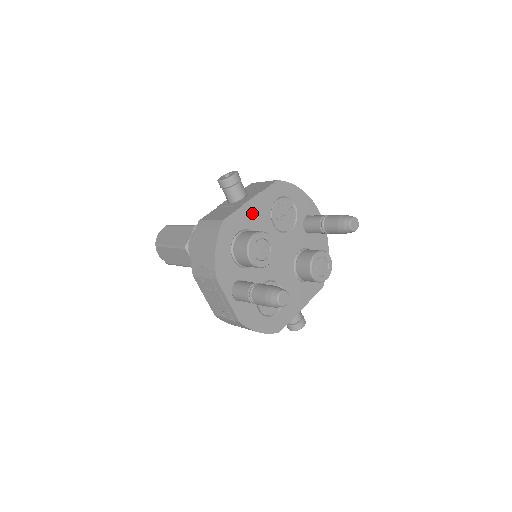
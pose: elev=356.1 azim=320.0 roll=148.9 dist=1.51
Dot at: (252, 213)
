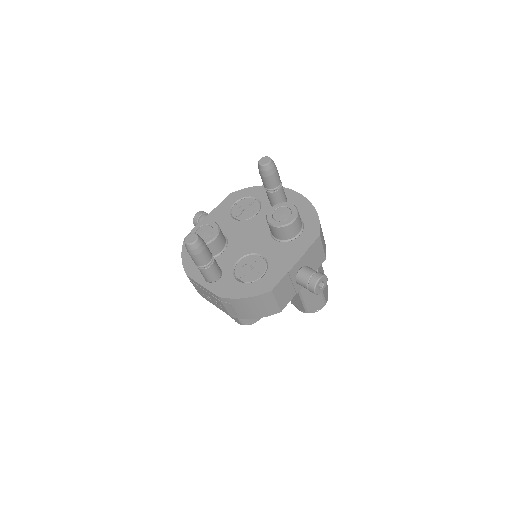
Dot at: occluded
